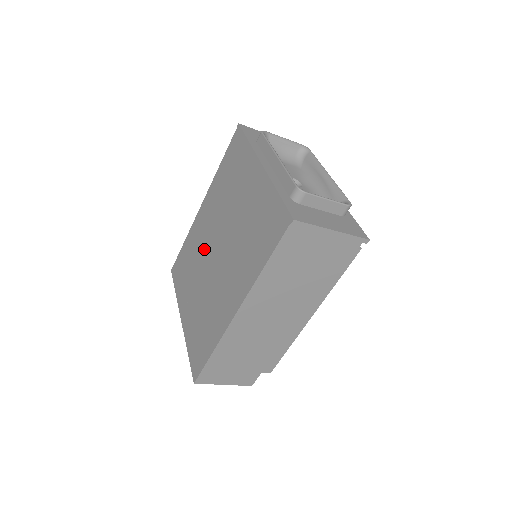
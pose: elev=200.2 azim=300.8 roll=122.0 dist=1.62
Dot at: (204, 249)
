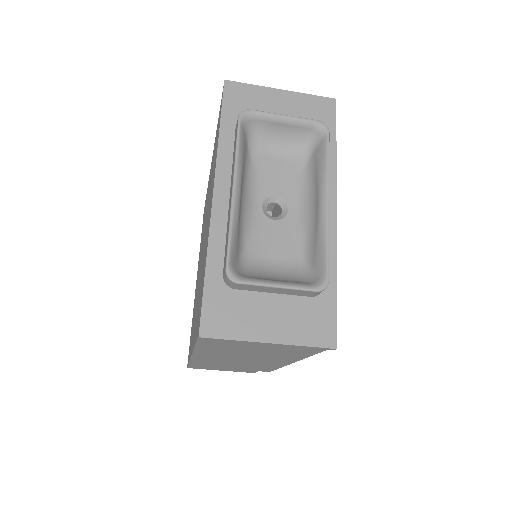
Dot at: occluded
